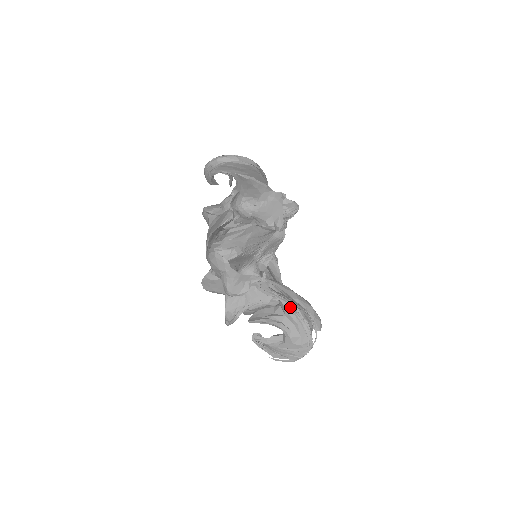
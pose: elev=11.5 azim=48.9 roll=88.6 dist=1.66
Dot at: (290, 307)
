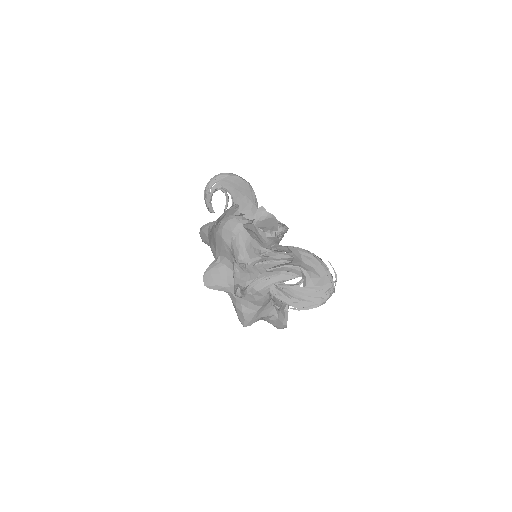
Dot at: (306, 252)
